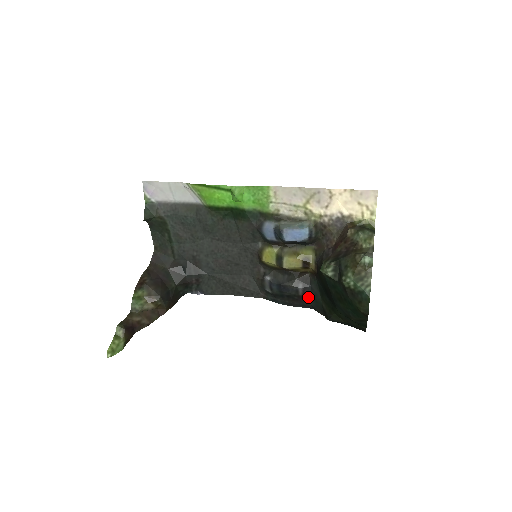
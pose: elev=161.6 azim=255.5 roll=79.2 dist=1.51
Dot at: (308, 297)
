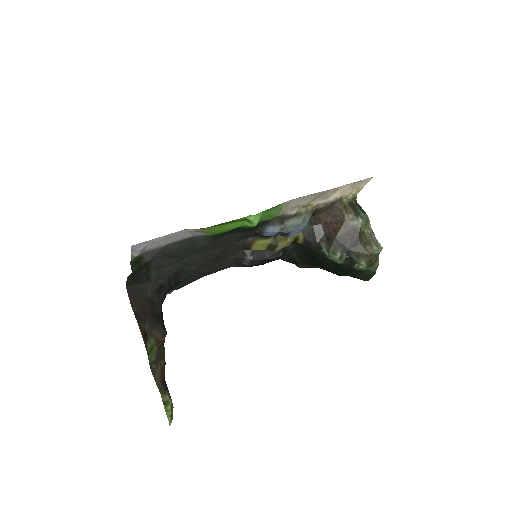
Dot at: (282, 256)
